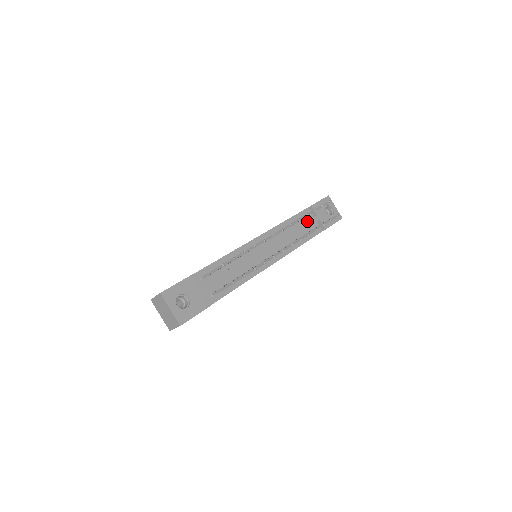
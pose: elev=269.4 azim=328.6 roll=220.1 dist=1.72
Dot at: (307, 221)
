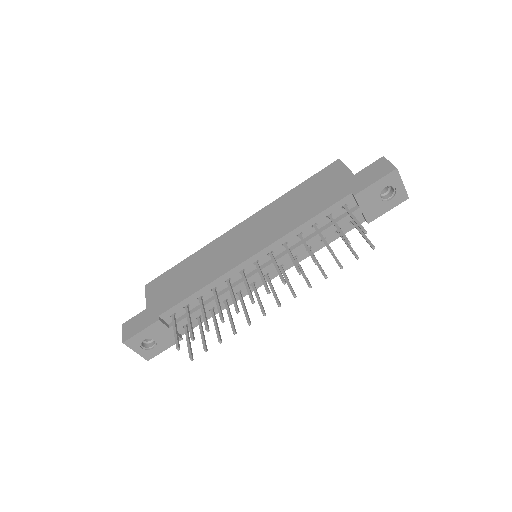
Dot at: (338, 221)
